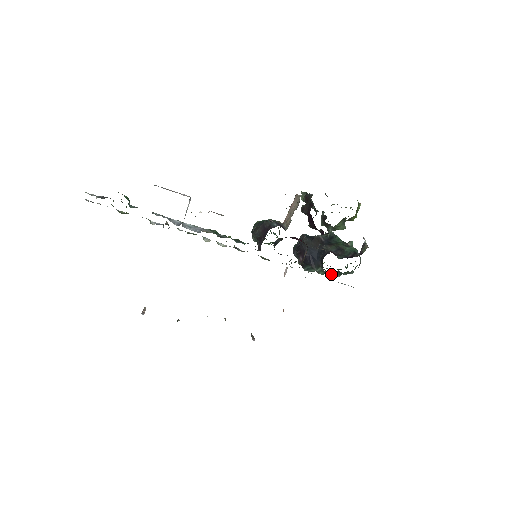
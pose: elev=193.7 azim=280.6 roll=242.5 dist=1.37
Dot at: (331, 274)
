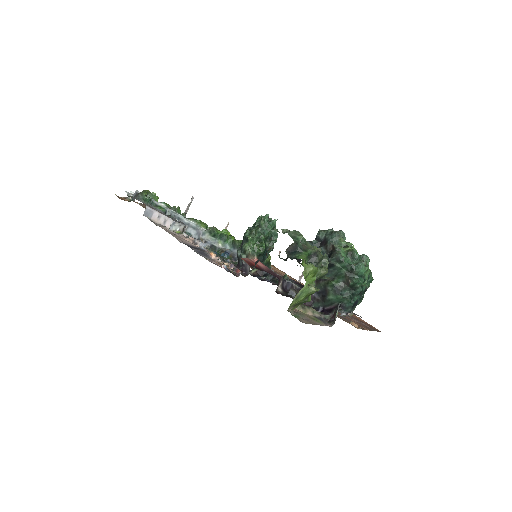
Dot at: occluded
